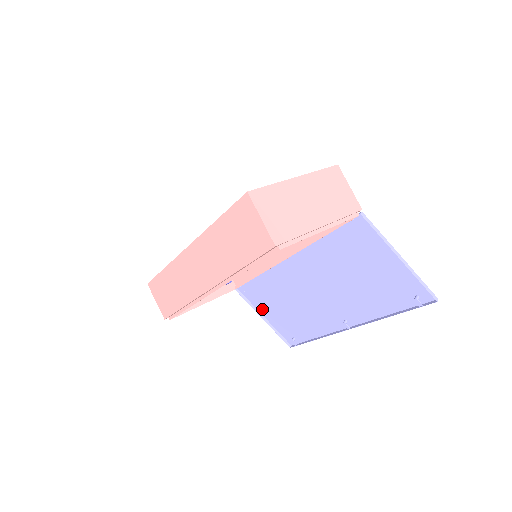
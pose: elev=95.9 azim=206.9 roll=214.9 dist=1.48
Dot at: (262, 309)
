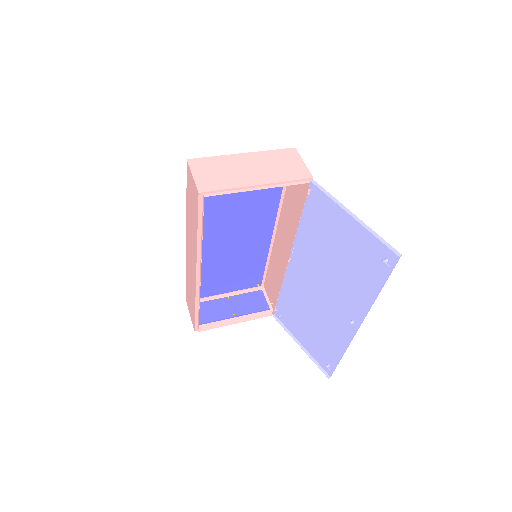
Dot at: (297, 334)
